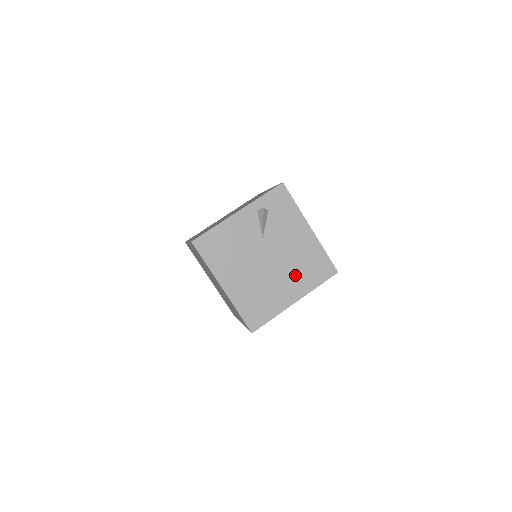
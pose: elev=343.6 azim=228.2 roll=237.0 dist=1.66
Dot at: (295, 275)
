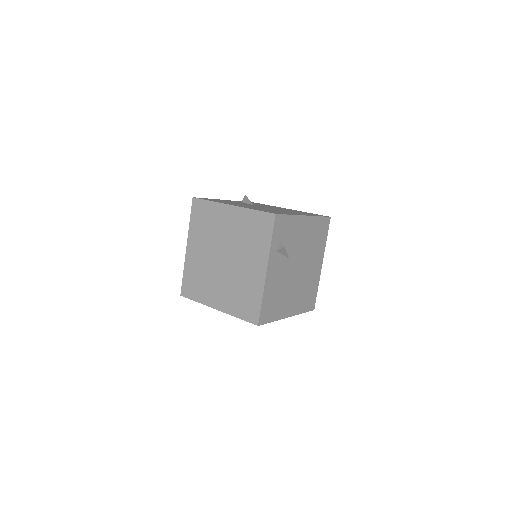
Dot at: (294, 212)
